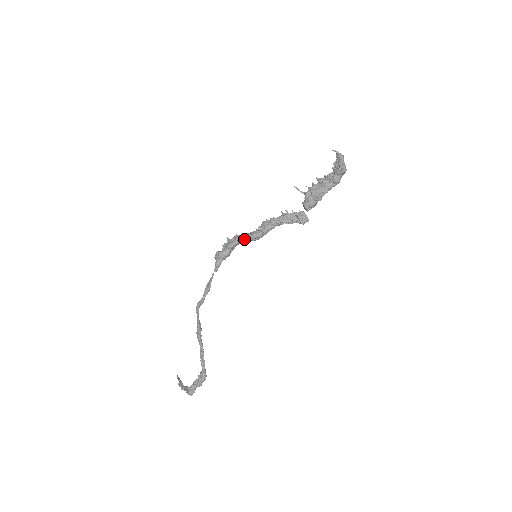
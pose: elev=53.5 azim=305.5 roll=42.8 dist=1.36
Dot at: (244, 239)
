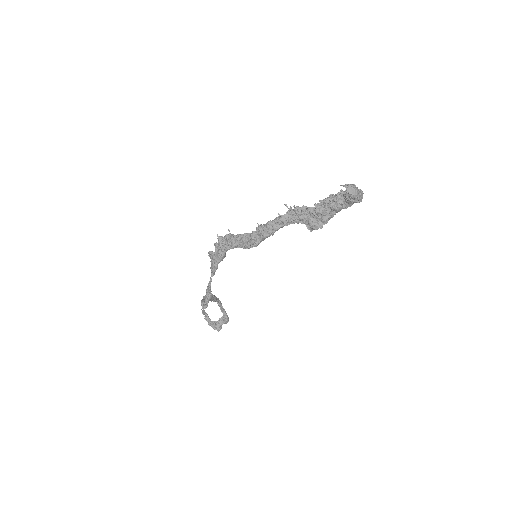
Dot at: occluded
